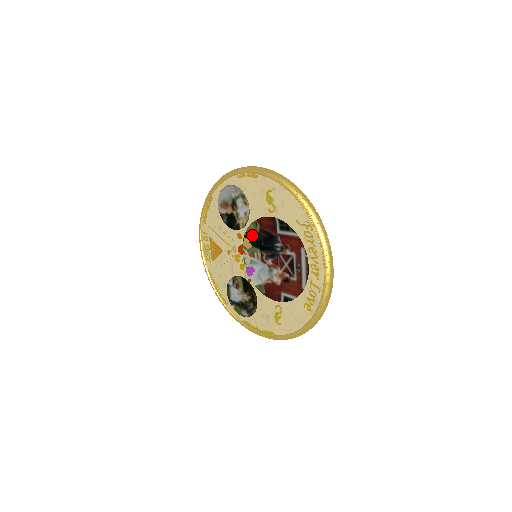
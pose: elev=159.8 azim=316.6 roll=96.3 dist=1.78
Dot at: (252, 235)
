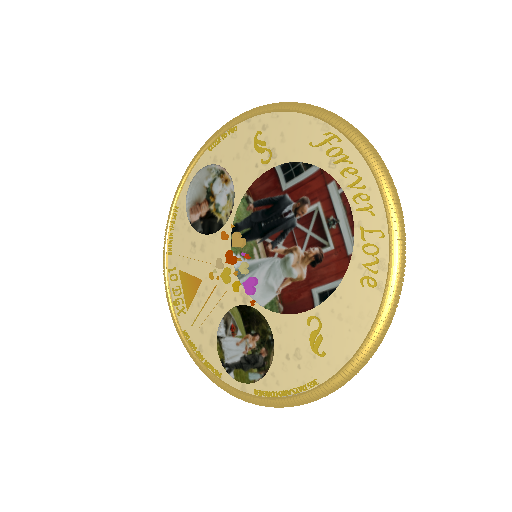
Dot at: (244, 223)
